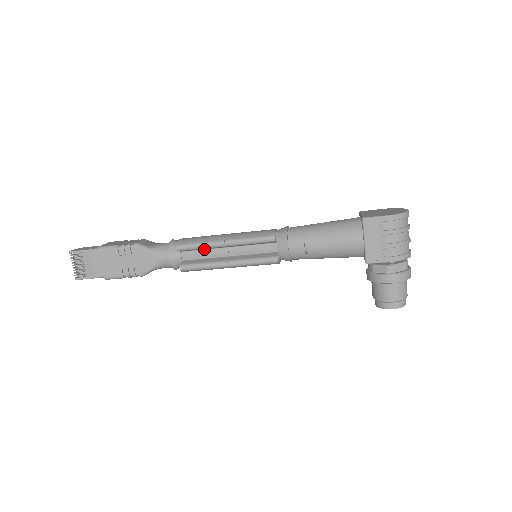
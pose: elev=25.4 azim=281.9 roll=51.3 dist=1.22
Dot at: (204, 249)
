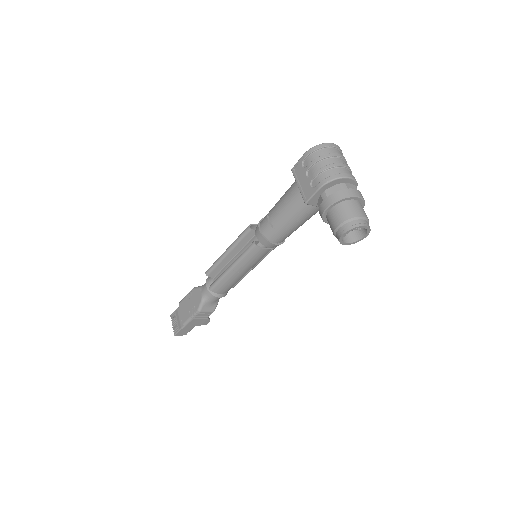
Dot at: (223, 268)
